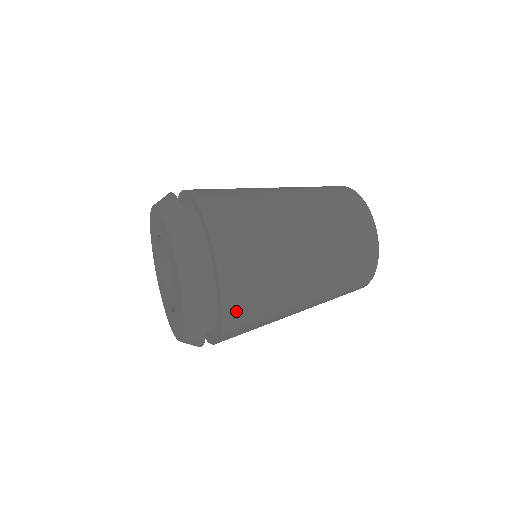
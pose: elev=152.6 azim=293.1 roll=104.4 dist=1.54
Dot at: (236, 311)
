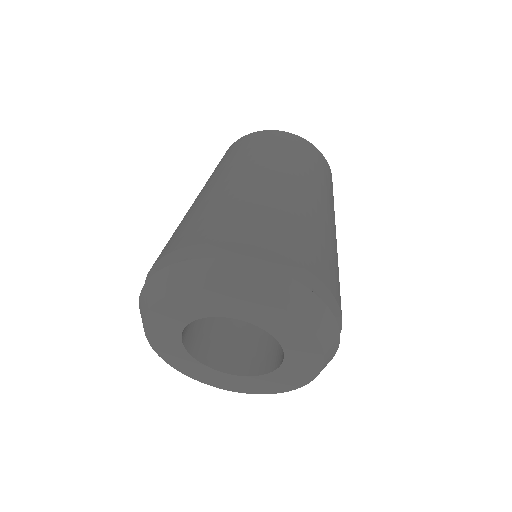
Dot at: occluded
